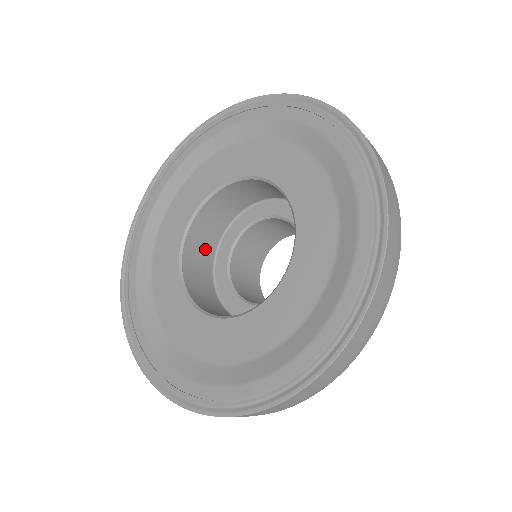
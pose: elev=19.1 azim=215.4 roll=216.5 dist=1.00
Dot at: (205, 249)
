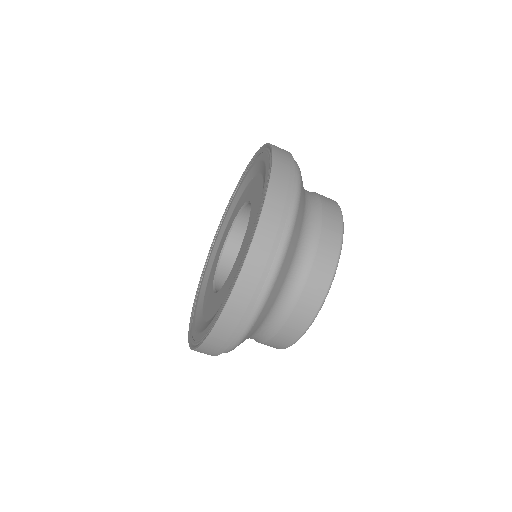
Dot at: occluded
